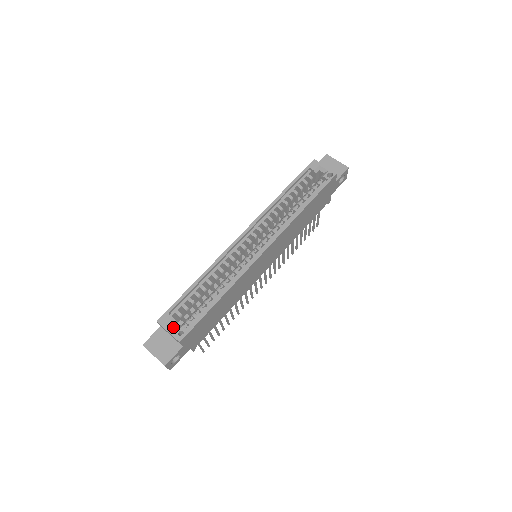
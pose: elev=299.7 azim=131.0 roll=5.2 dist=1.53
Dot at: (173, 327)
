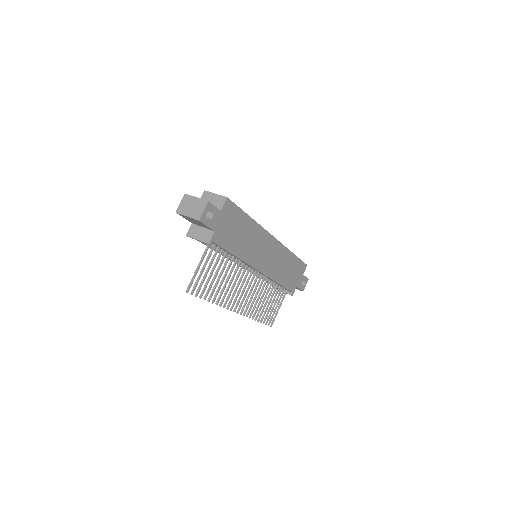
Dot at: occluded
